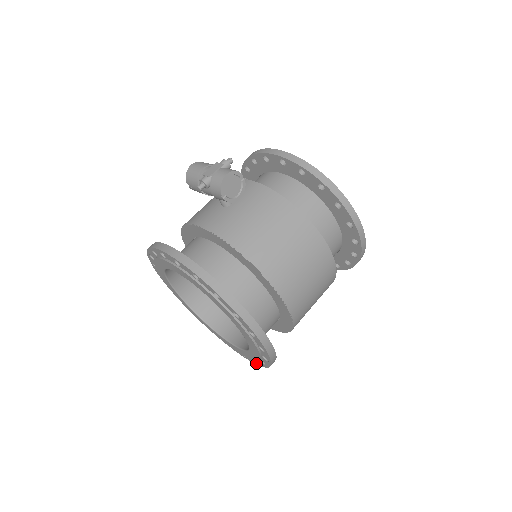
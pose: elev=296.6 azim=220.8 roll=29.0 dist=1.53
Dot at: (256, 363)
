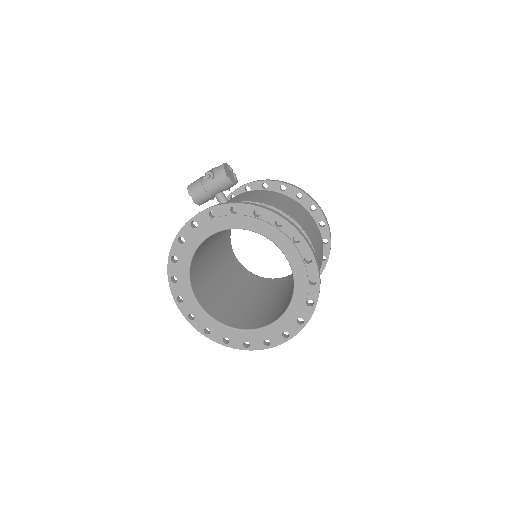
Dot at: (302, 325)
